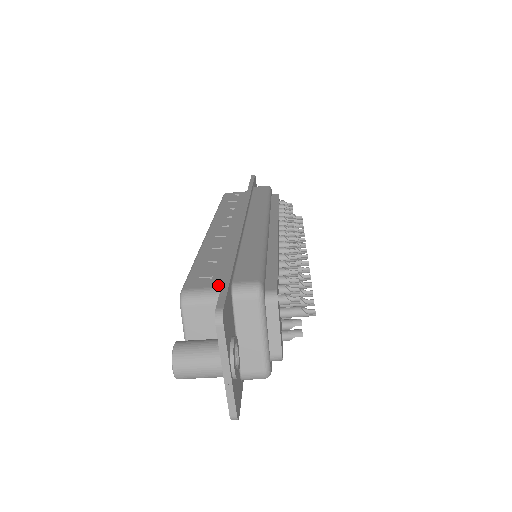
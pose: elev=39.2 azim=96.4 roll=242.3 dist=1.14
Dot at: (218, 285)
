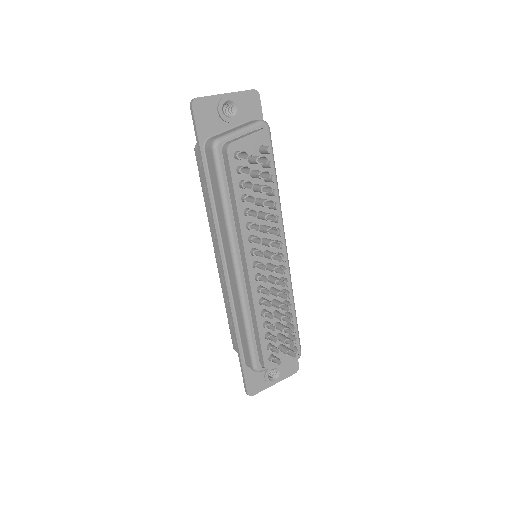
Dot at: occluded
